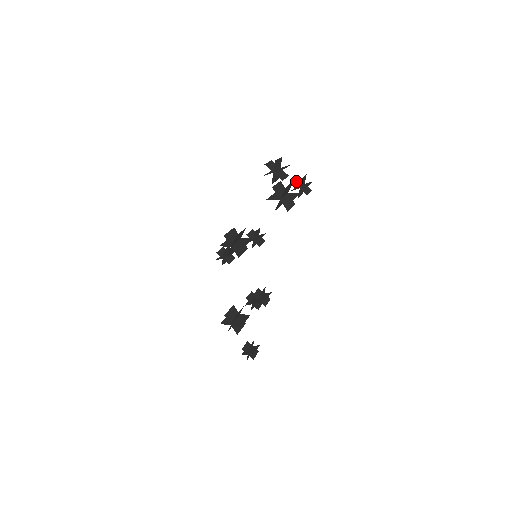
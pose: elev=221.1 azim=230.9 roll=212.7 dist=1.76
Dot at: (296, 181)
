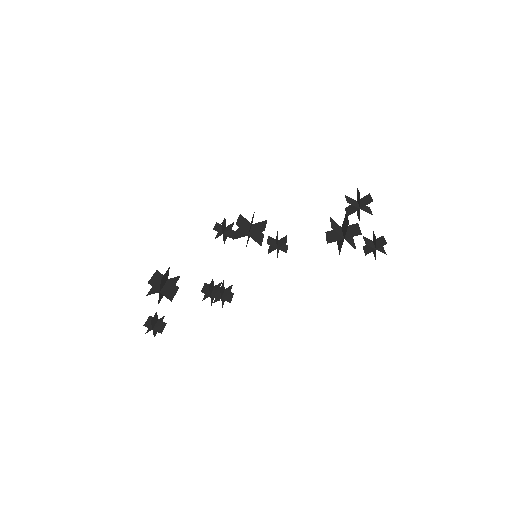
Dot at: (375, 237)
